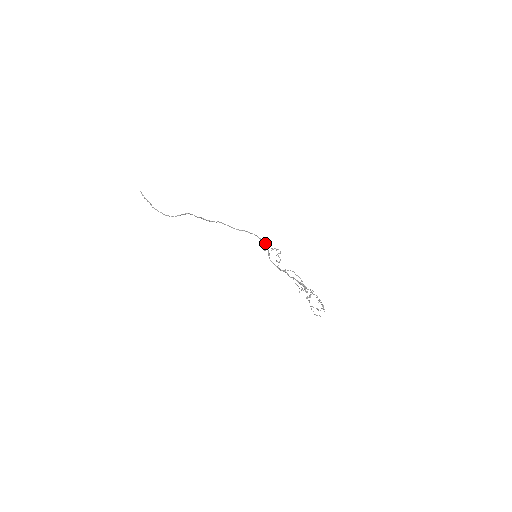
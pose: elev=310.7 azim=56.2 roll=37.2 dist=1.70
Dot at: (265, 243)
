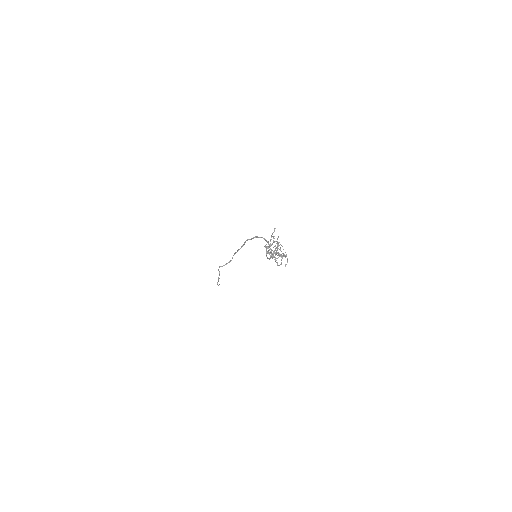
Dot at: (270, 245)
